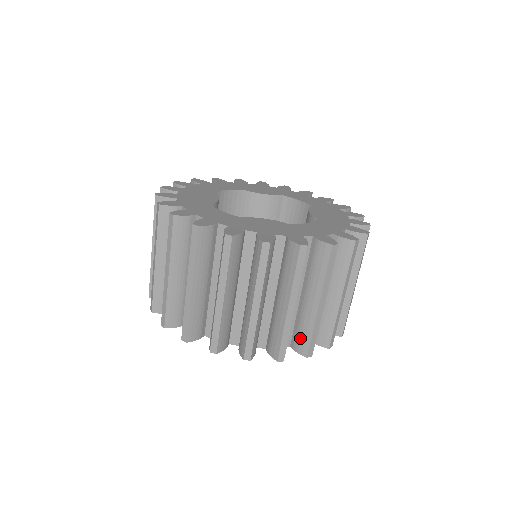
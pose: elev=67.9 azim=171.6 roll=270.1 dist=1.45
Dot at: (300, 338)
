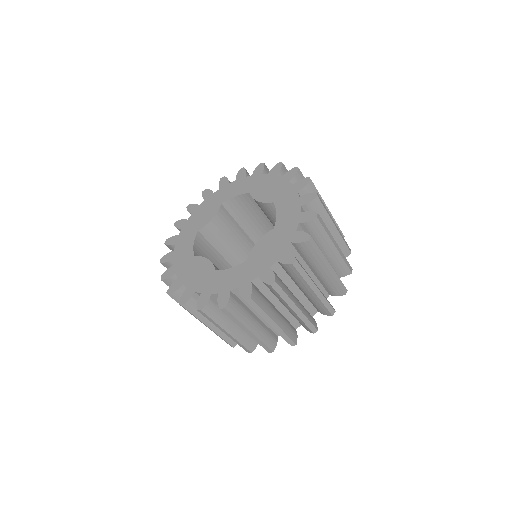
Dot at: (339, 270)
